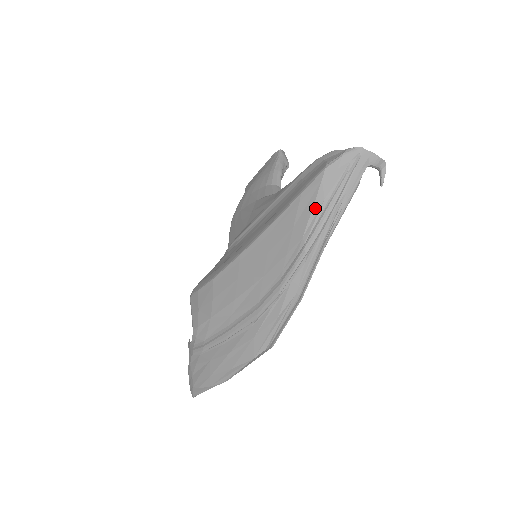
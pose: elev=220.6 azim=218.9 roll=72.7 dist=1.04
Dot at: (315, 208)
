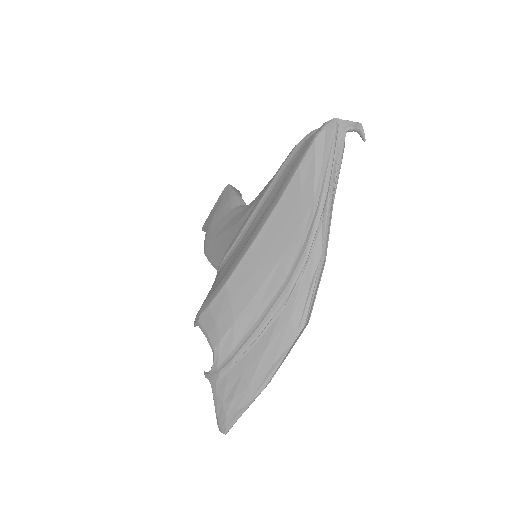
Dot at: (317, 173)
